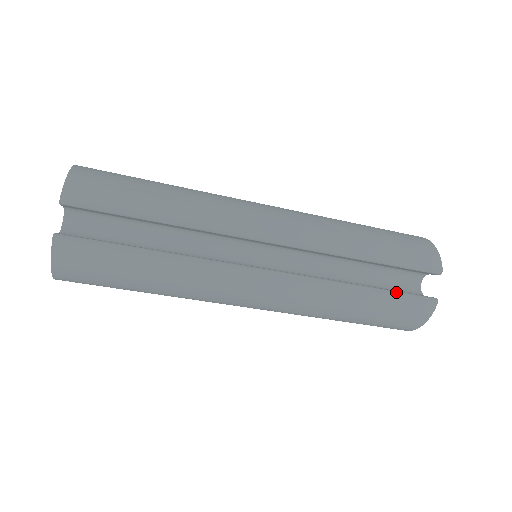
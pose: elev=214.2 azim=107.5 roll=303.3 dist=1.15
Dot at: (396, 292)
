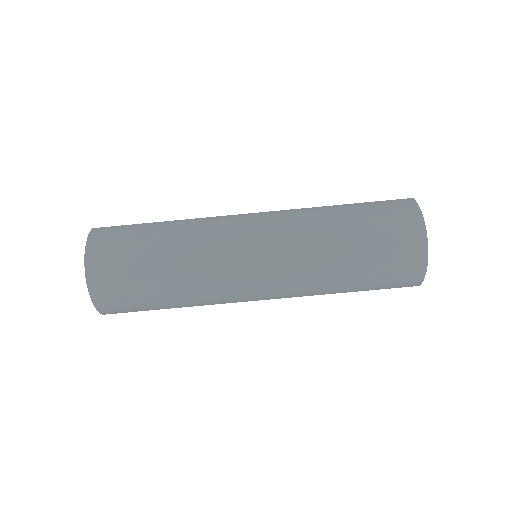
Dot at: occluded
